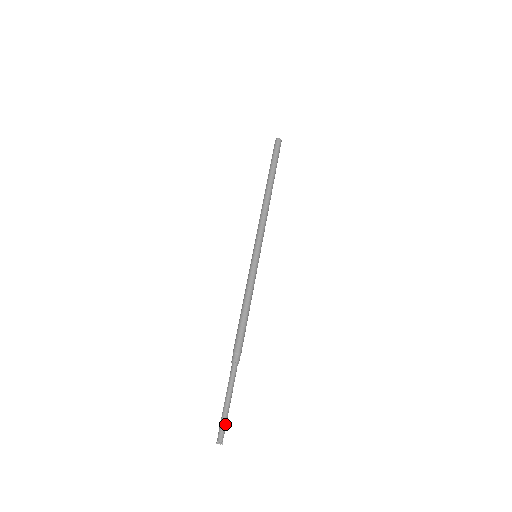
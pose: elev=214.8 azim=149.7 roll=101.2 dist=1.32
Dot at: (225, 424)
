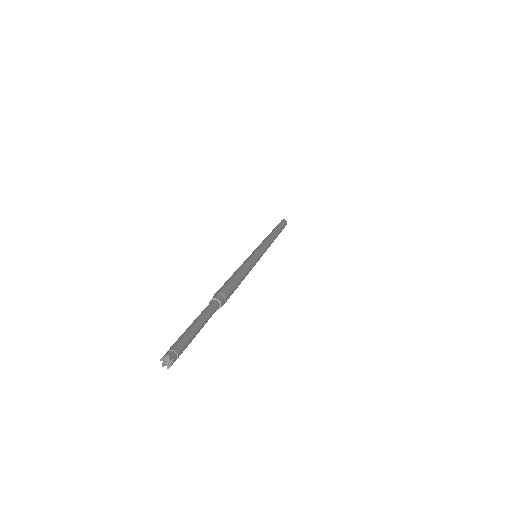
Dot at: (186, 347)
